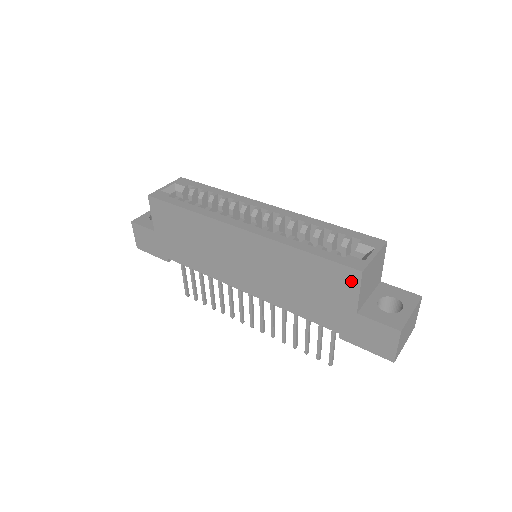
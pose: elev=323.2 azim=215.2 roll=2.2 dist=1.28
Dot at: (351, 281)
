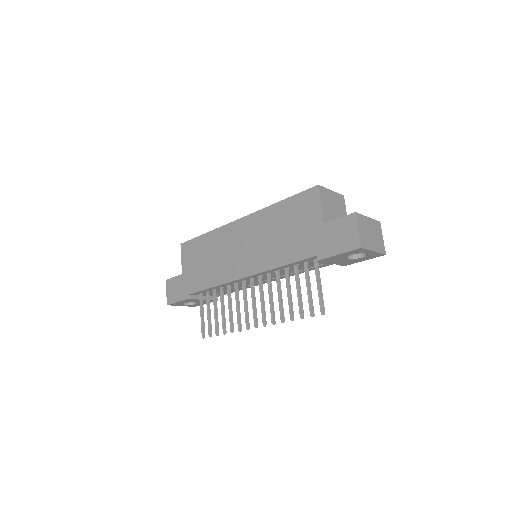
Dot at: (313, 199)
